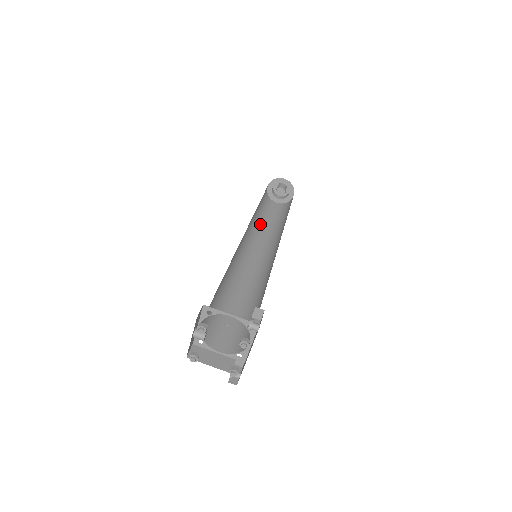
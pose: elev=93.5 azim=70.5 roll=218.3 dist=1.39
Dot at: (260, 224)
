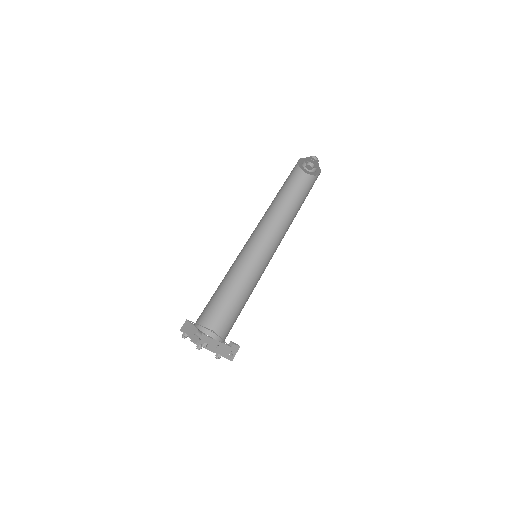
Dot at: (275, 198)
